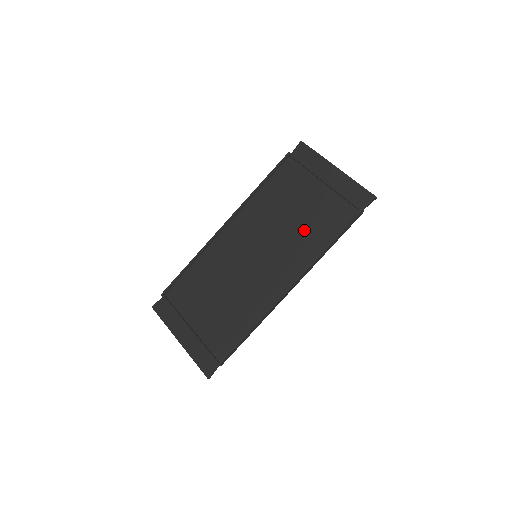
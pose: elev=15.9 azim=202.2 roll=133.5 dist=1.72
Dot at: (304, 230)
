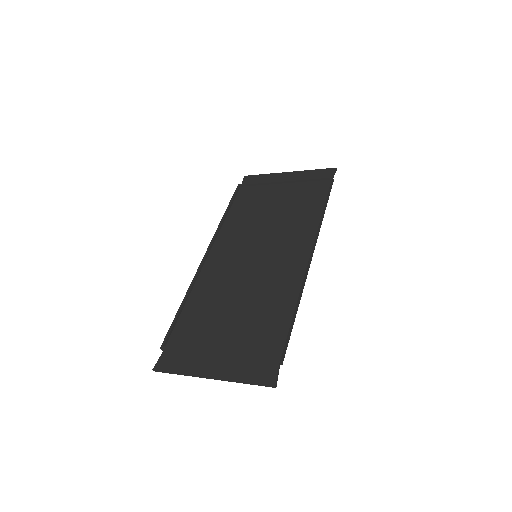
Dot at: (291, 214)
